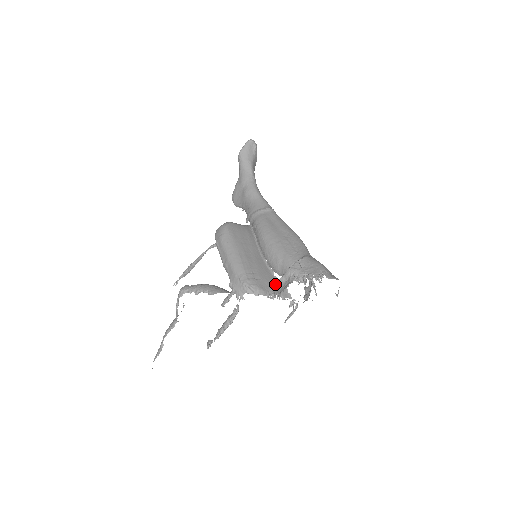
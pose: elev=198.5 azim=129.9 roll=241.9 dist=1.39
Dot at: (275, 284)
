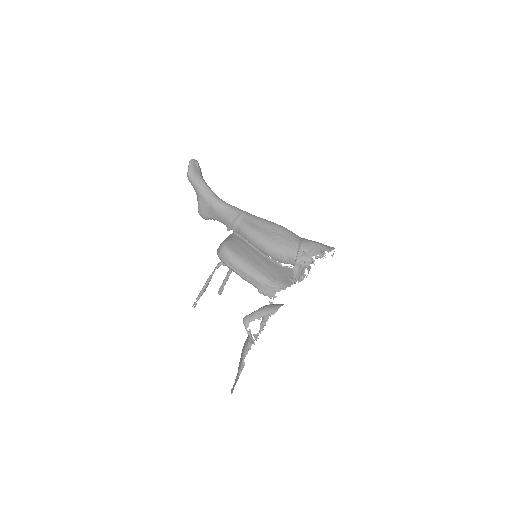
Dot at: (288, 272)
